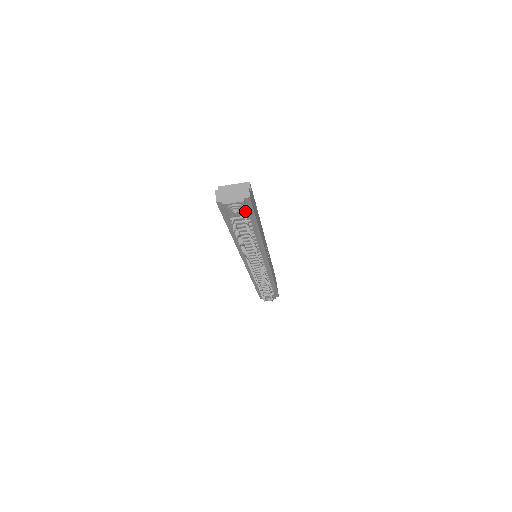
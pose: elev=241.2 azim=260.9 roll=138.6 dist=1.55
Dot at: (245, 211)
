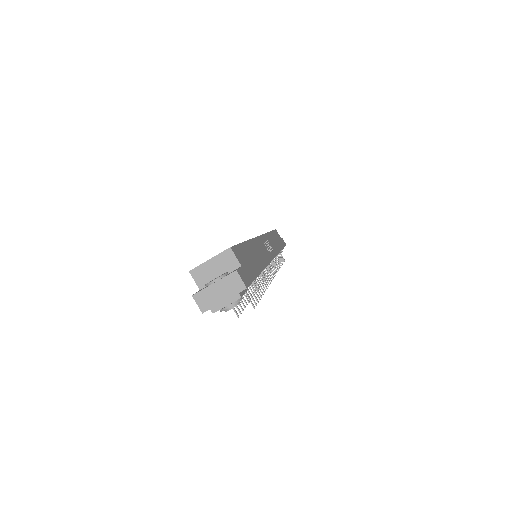
Dot at: occluded
